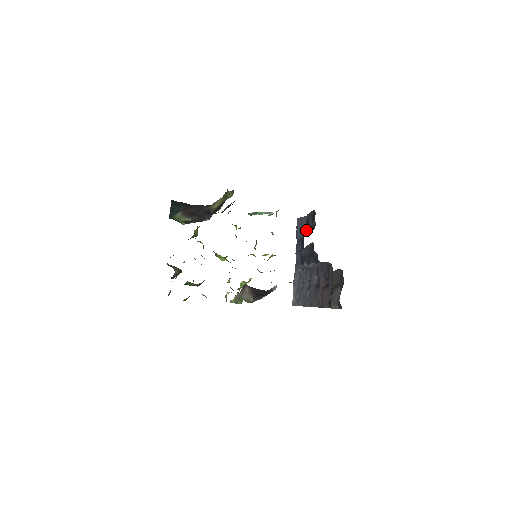
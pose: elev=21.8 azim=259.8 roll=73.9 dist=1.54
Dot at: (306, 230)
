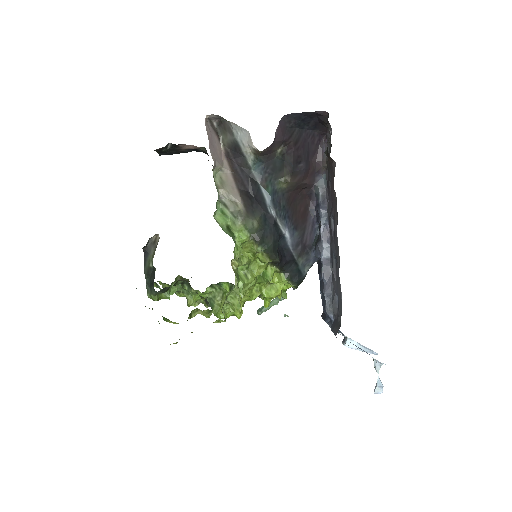
Dot at: occluded
